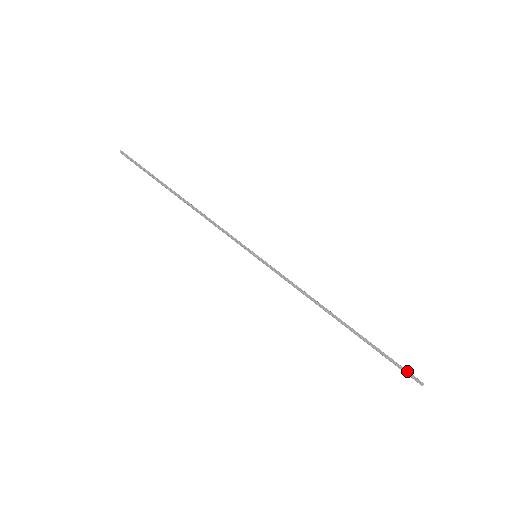
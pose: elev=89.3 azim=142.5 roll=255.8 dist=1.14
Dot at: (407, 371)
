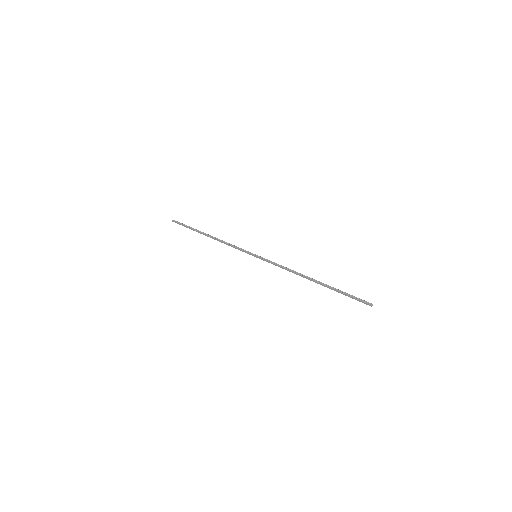
Dot at: (360, 299)
